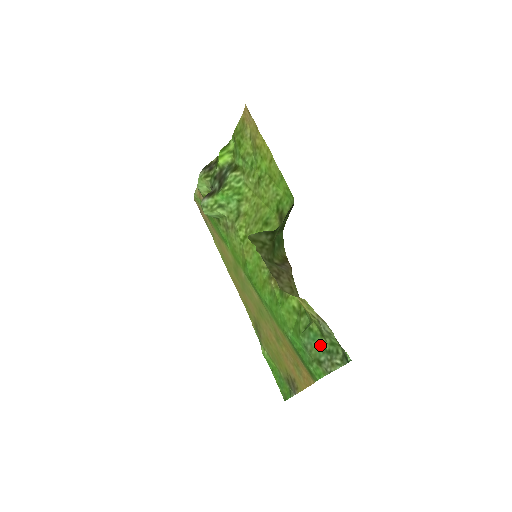
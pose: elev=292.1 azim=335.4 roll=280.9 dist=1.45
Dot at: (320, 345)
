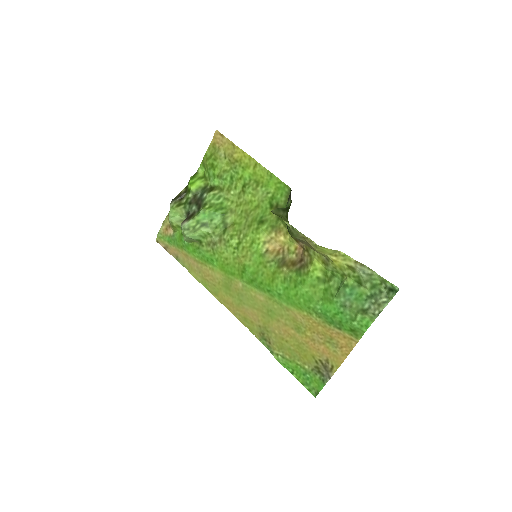
Dot at: (360, 295)
